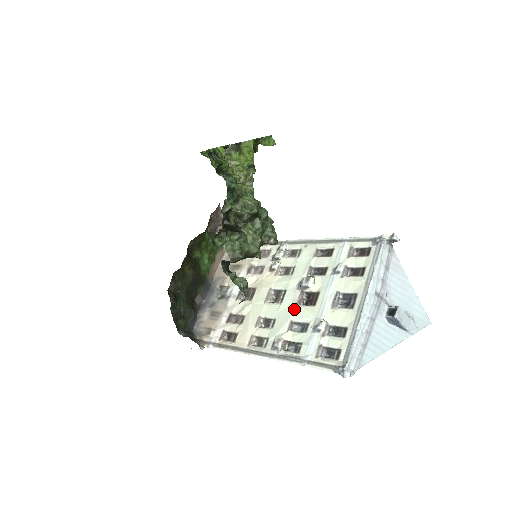
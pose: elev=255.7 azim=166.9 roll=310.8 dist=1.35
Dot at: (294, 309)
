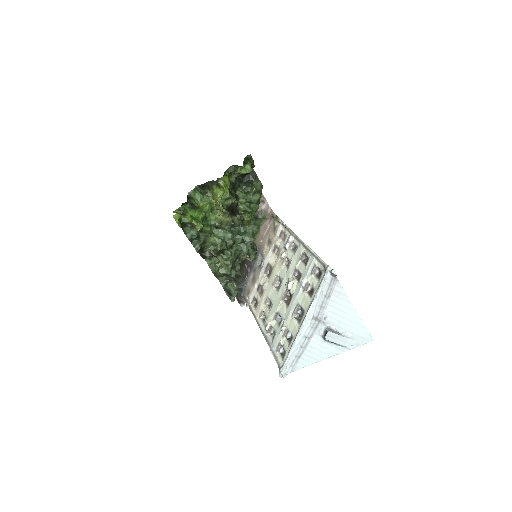
Dot at: (280, 303)
